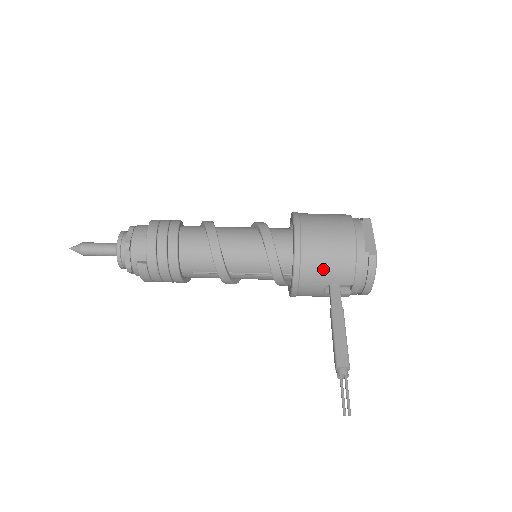
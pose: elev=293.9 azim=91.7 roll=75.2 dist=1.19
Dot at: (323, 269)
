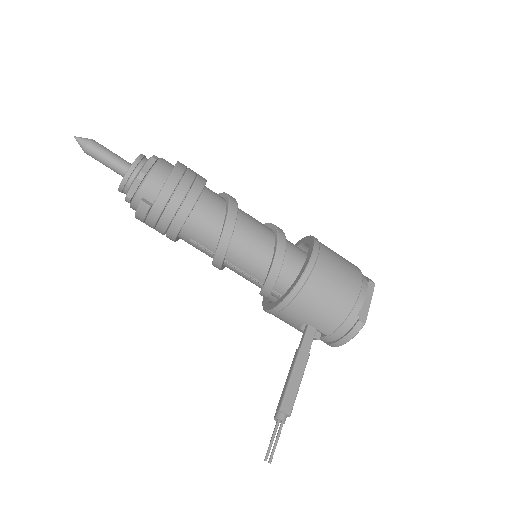
Dot at: (313, 310)
